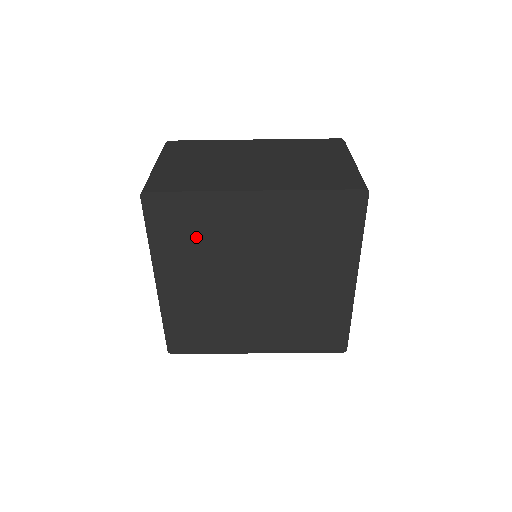
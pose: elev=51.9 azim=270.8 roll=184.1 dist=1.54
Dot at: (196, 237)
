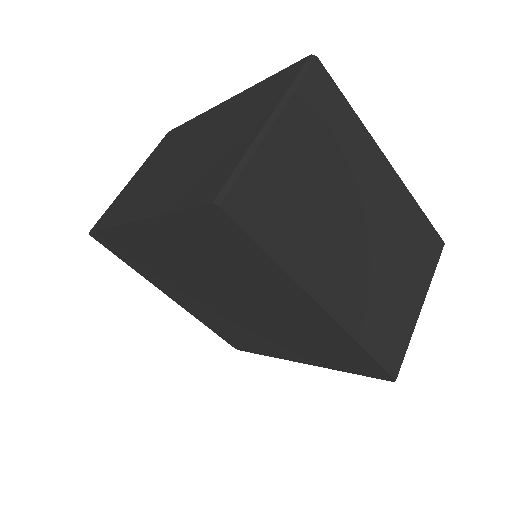
Dot at: (222, 258)
